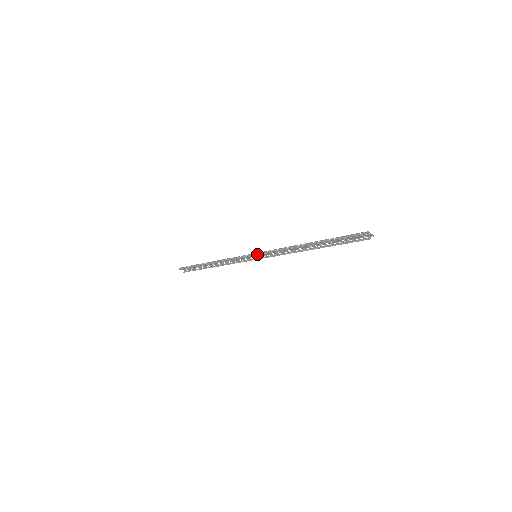
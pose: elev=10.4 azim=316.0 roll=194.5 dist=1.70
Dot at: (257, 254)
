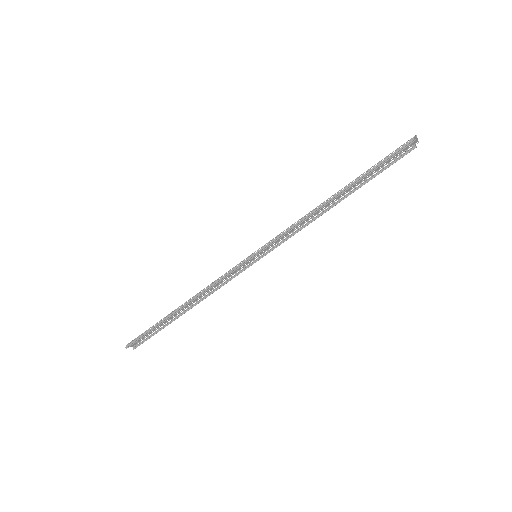
Dot at: (260, 250)
